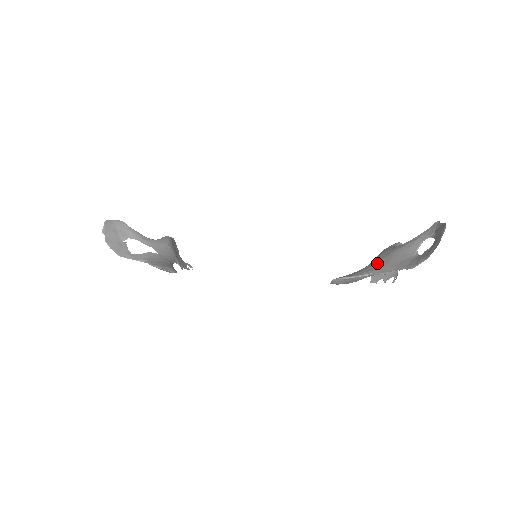
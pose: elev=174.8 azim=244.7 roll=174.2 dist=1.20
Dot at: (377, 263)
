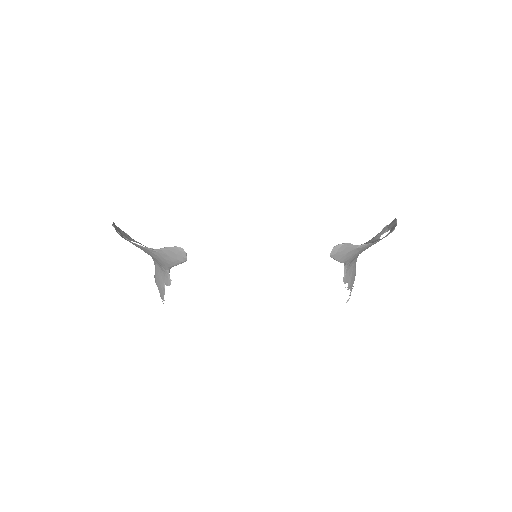
Dot at: occluded
